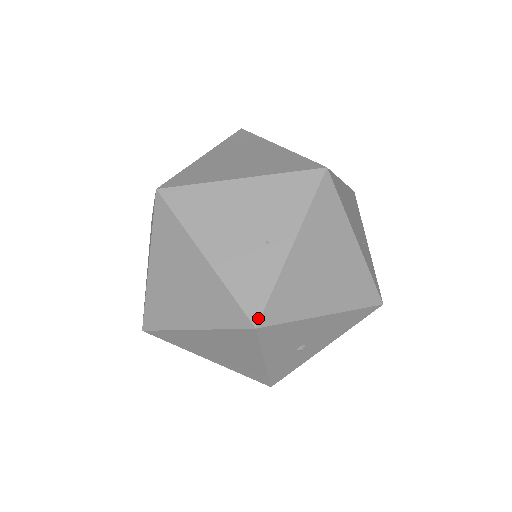
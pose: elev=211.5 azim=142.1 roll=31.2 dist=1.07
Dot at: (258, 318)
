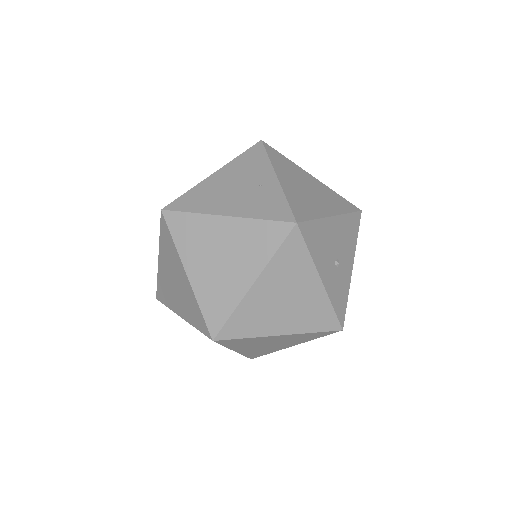
Dot at: (293, 218)
